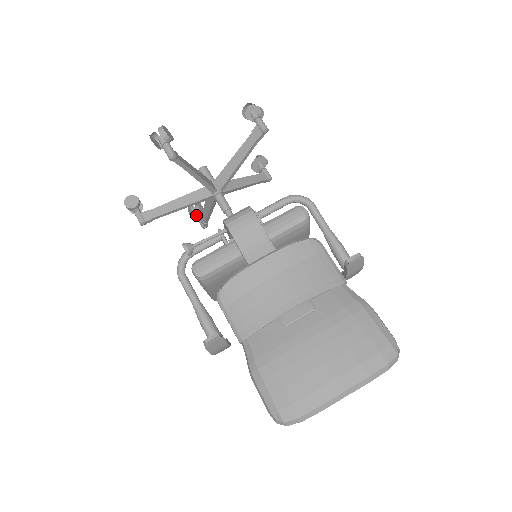
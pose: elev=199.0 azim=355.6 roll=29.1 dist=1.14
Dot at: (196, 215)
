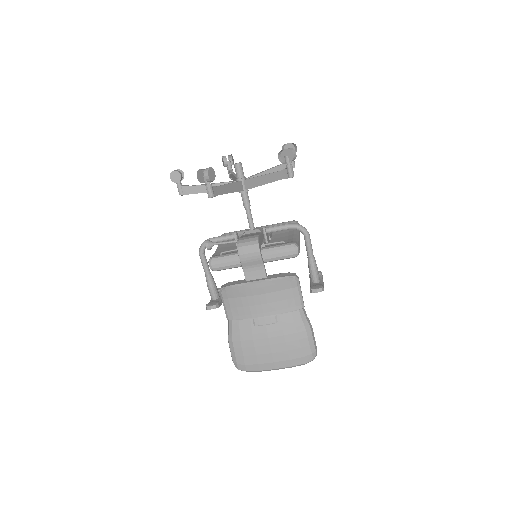
Dot at: (227, 166)
